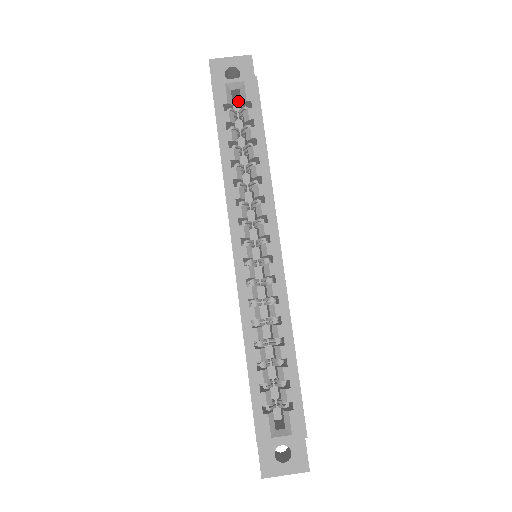
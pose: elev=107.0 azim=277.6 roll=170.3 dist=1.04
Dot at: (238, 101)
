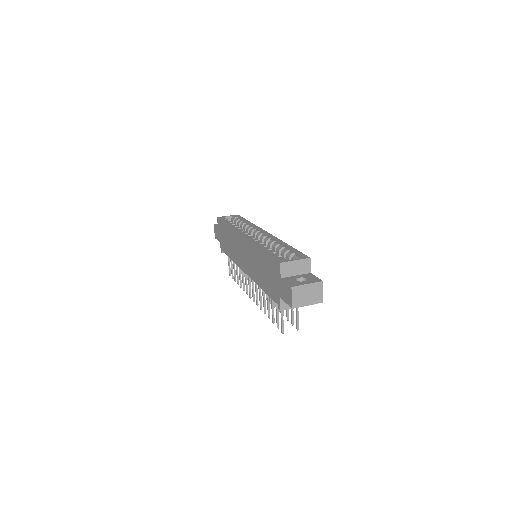
Dot at: occluded
